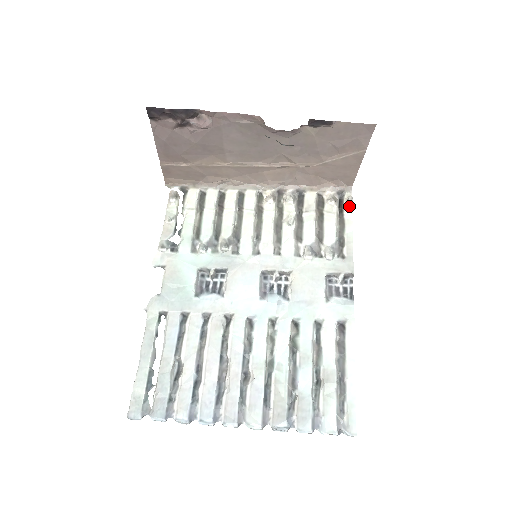
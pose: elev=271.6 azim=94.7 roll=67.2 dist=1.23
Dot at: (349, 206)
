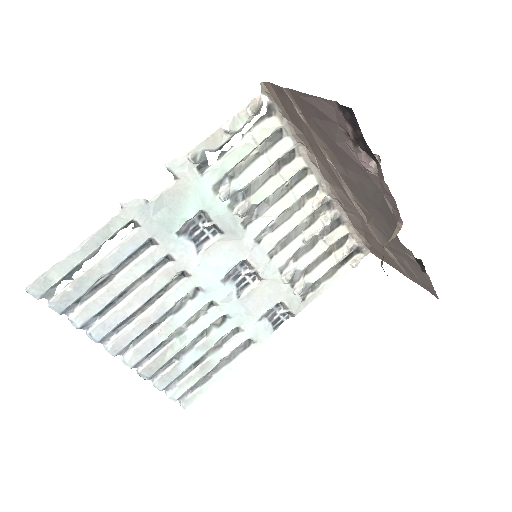
Dot at: (351, 265)
